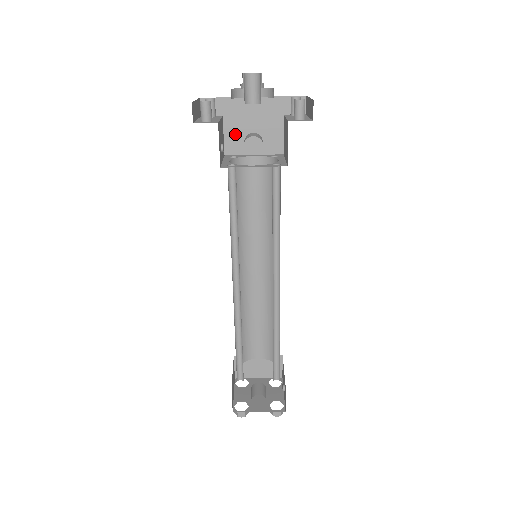
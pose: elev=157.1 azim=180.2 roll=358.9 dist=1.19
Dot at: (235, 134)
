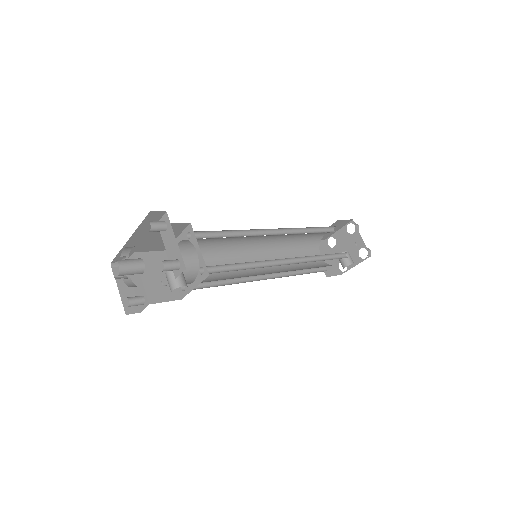
Dot at: (153, 246)
